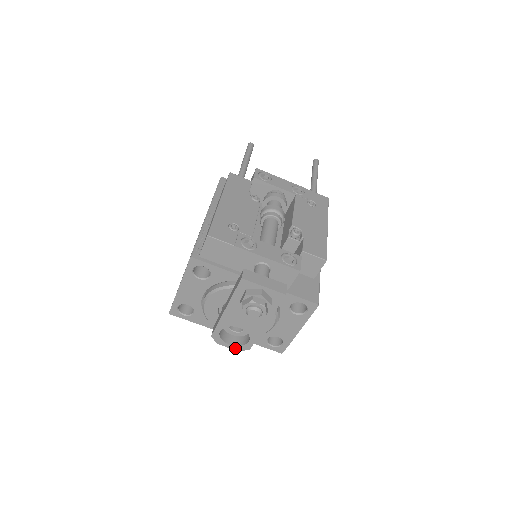
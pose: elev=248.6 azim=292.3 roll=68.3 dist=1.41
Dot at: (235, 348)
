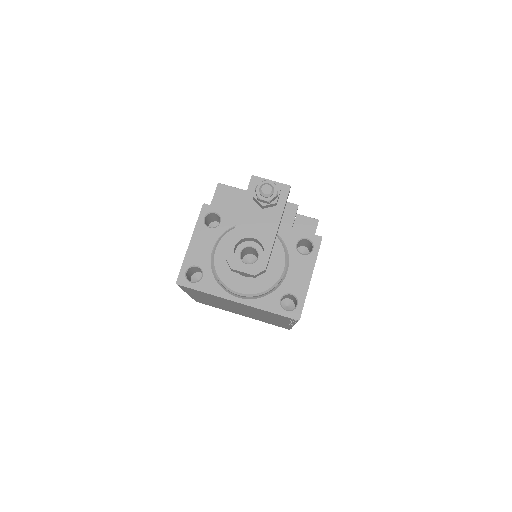
Dot at: (250, 271)
